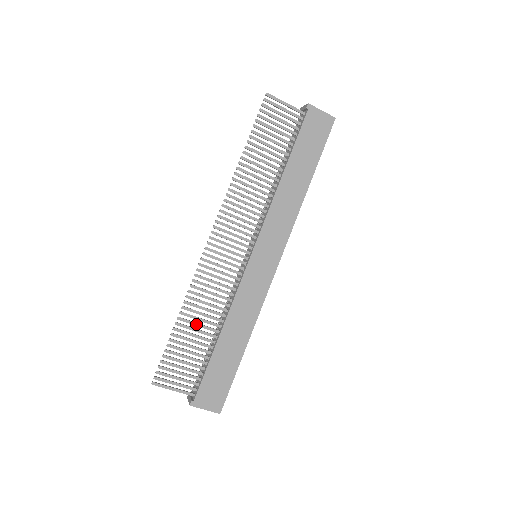
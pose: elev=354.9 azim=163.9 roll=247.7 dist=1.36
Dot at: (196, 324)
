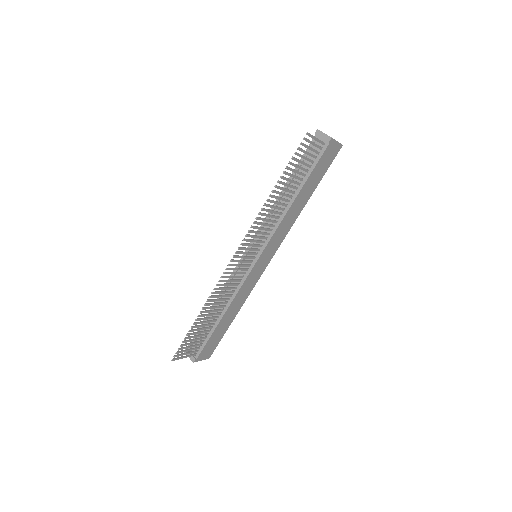
Dot at: (208, 315)
